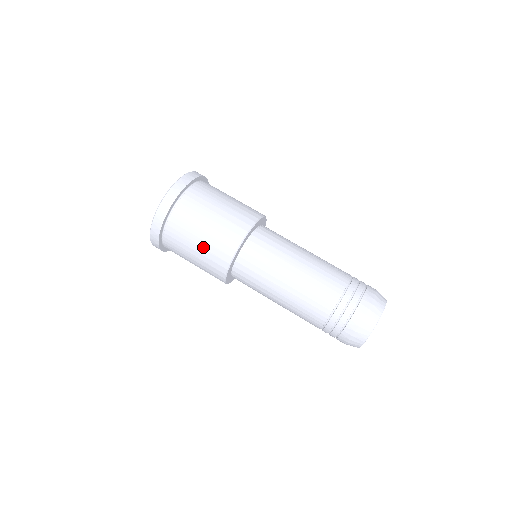
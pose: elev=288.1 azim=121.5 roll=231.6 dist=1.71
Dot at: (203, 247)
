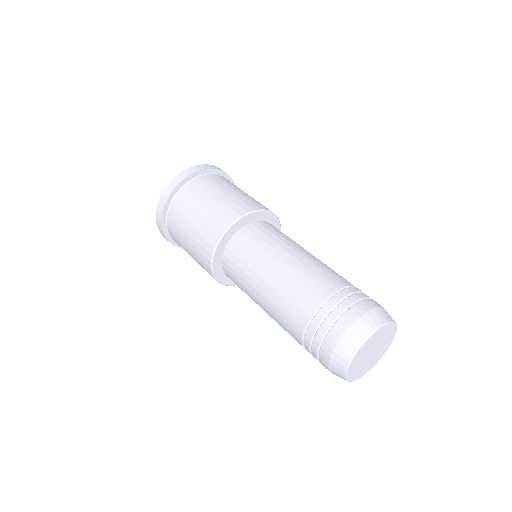
Dot at: (191, 250)
